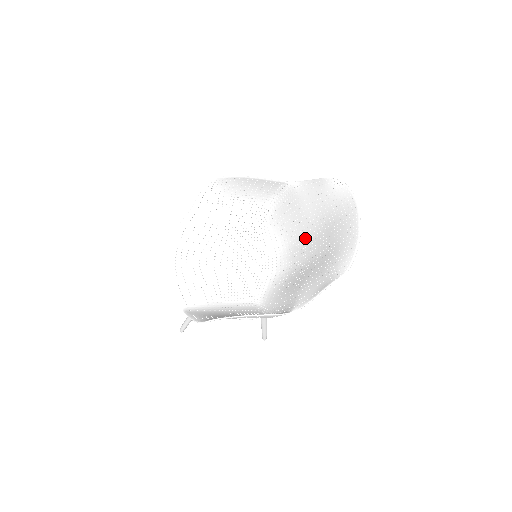
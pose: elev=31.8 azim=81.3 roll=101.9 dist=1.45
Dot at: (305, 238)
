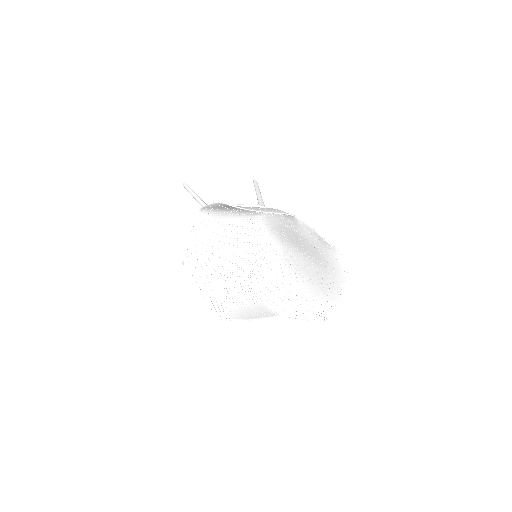
Dot at: (298, 253)
